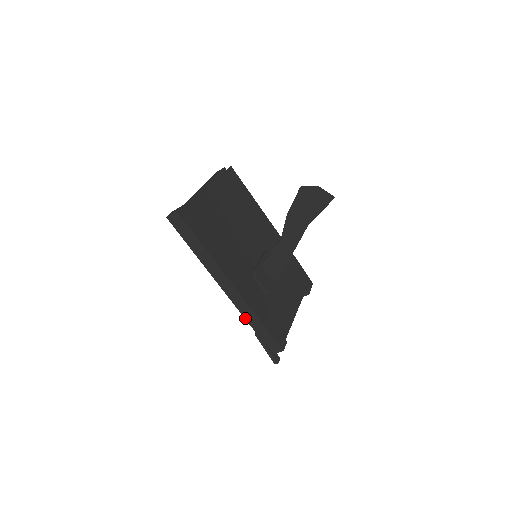
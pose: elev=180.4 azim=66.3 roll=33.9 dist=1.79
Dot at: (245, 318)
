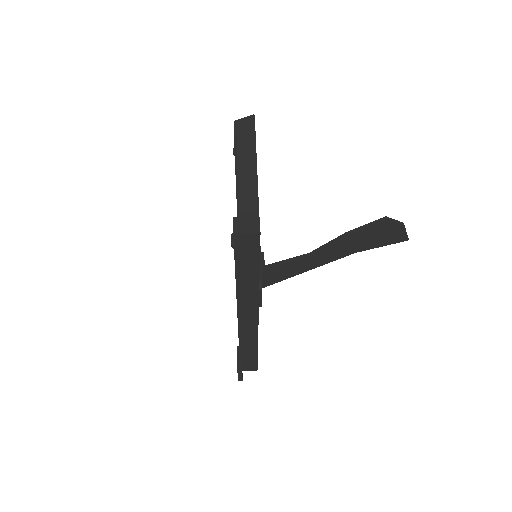
Dot at: (240, 343)
